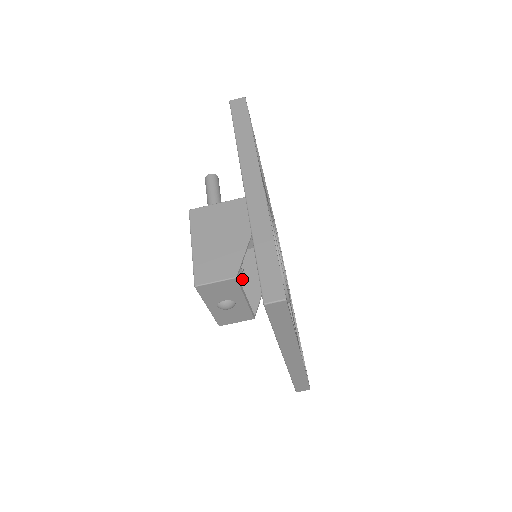
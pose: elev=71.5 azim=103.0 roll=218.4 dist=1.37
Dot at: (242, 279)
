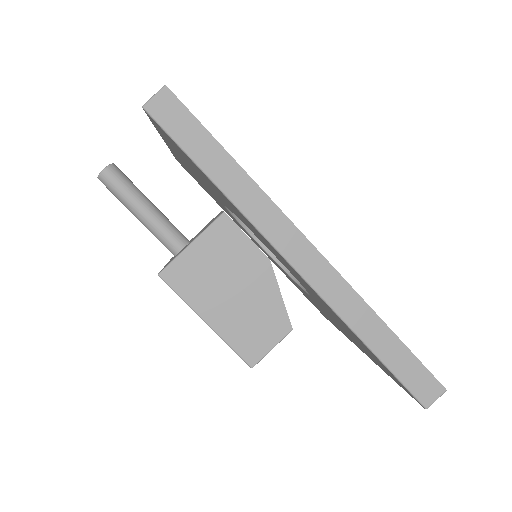
Dot at: occluded
